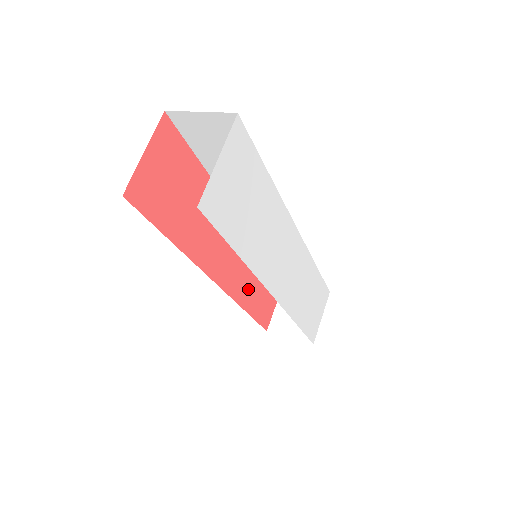
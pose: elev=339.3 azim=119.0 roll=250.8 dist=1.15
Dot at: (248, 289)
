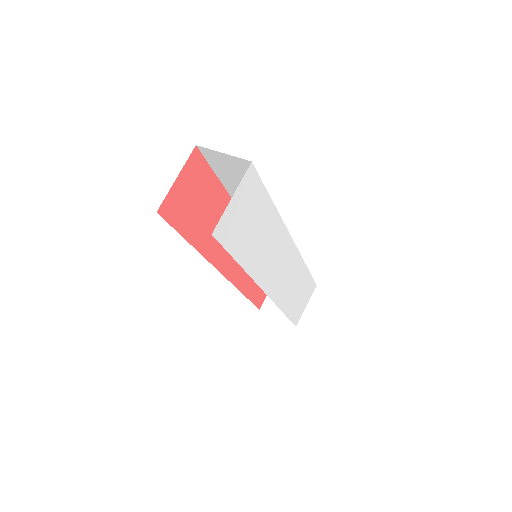
Dot at: (247, 277)
